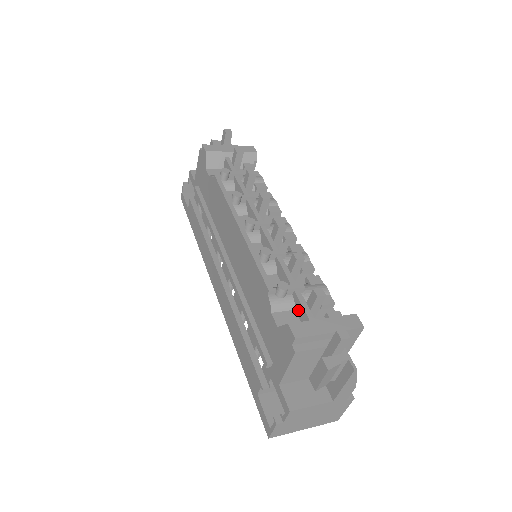
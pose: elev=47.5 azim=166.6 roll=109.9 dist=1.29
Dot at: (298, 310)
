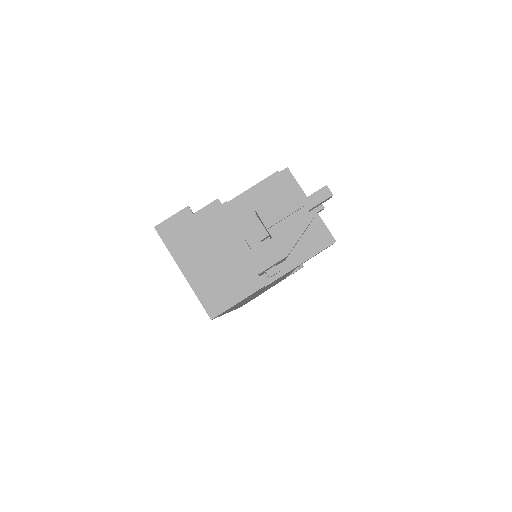
Dot at: occluded
